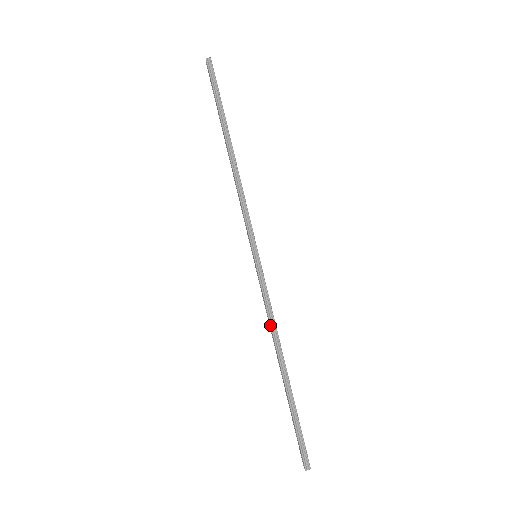
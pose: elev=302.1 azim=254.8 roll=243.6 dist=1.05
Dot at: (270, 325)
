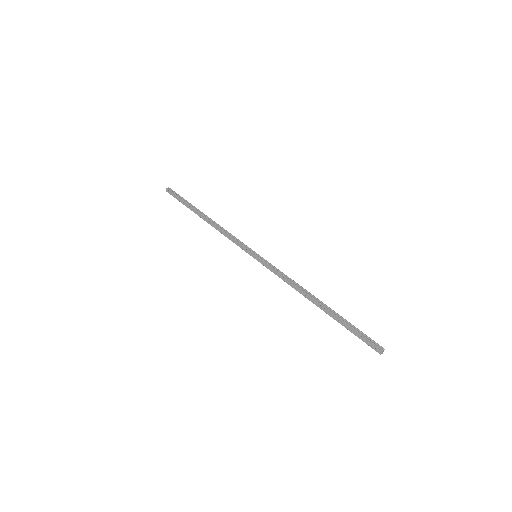
Dot at: (292, 282)
